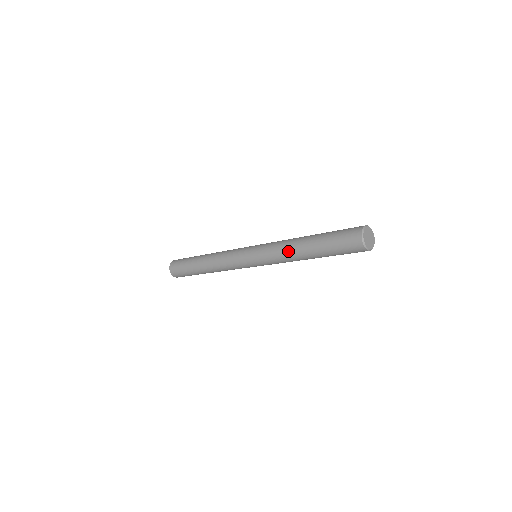
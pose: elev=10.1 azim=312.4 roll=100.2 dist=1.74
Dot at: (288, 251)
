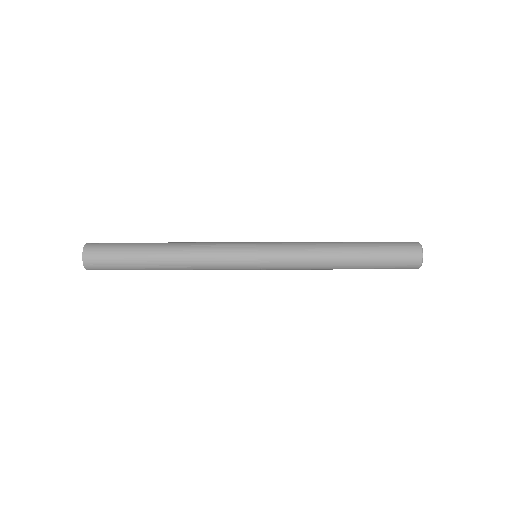
Dot at: (322, 258)
